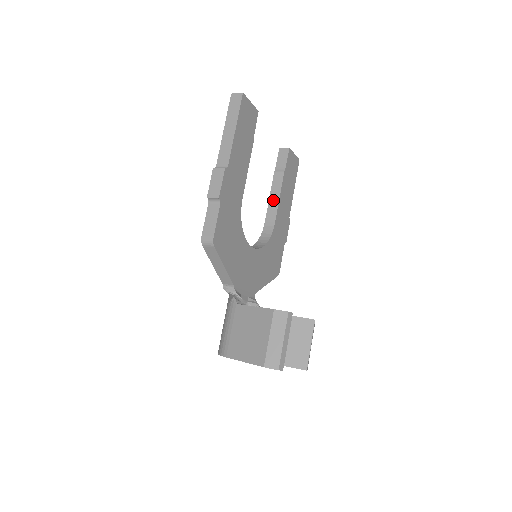
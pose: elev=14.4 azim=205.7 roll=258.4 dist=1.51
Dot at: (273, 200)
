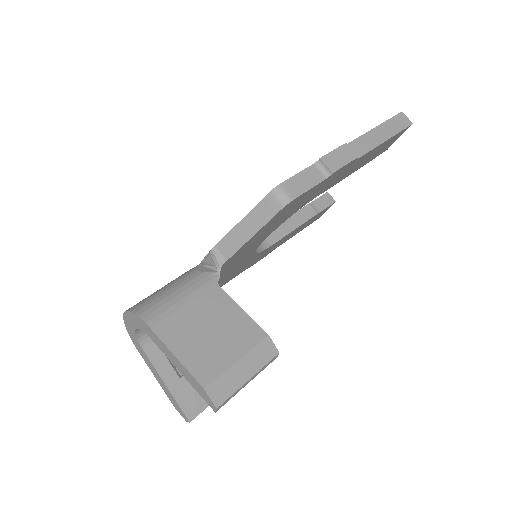
Dot at: (289, 224)
